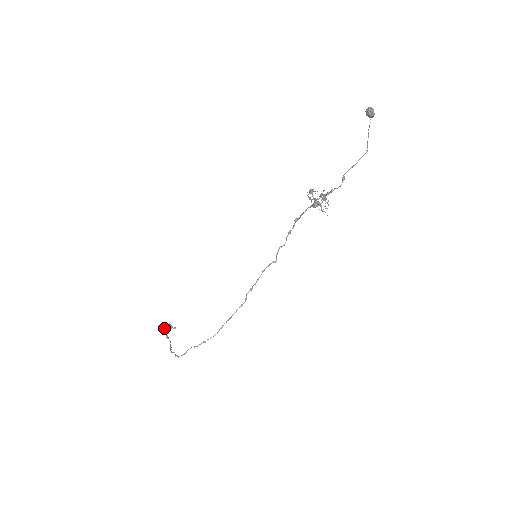
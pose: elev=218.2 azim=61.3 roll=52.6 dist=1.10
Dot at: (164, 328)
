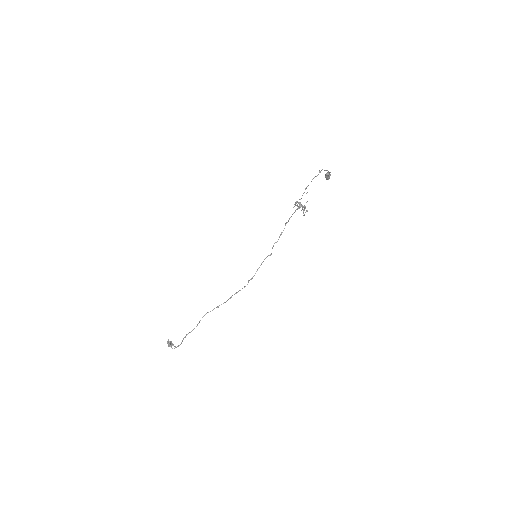
Dot at: occluded
